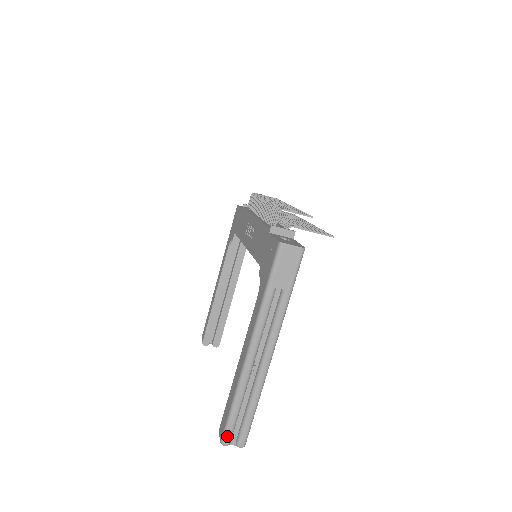
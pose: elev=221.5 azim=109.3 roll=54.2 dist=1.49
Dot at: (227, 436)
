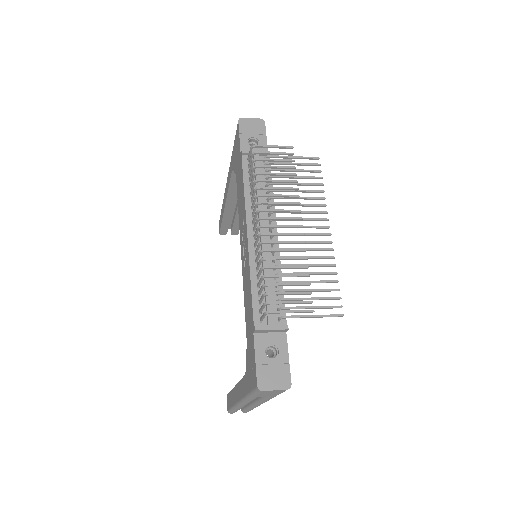
Dot at: (232, 413)
